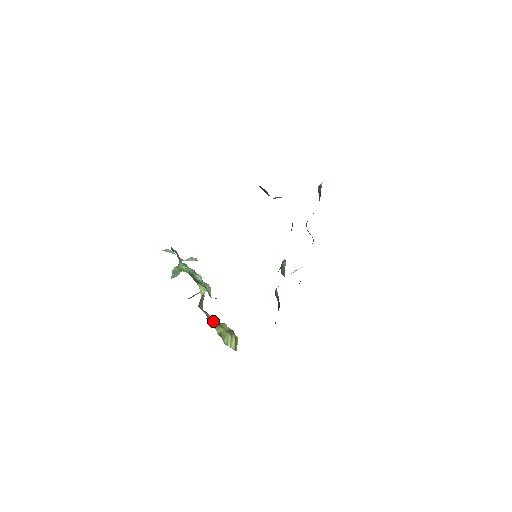
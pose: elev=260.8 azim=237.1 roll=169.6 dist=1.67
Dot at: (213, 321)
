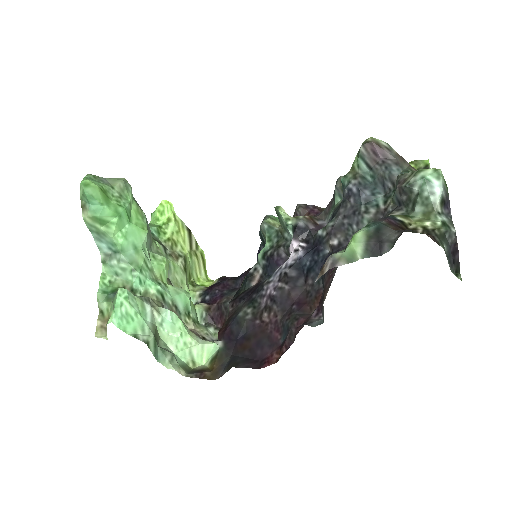
Dot at: (183, 281)
